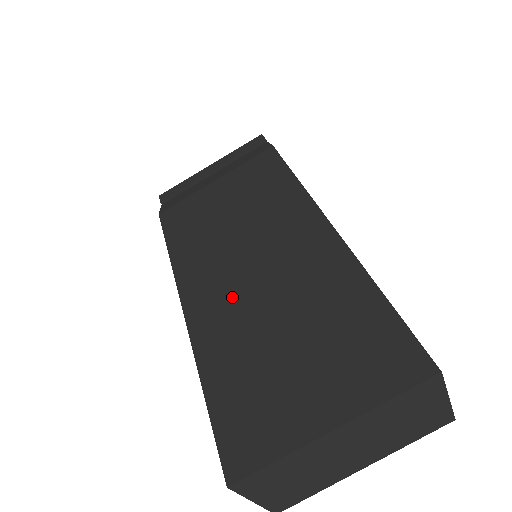
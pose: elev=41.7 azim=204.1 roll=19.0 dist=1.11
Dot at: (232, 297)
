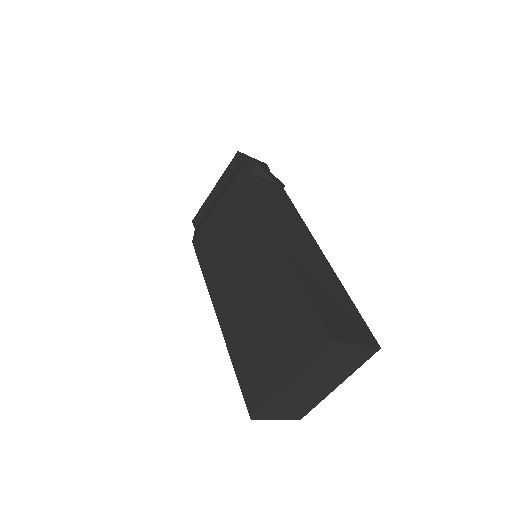
Dot at: (237, 303)
